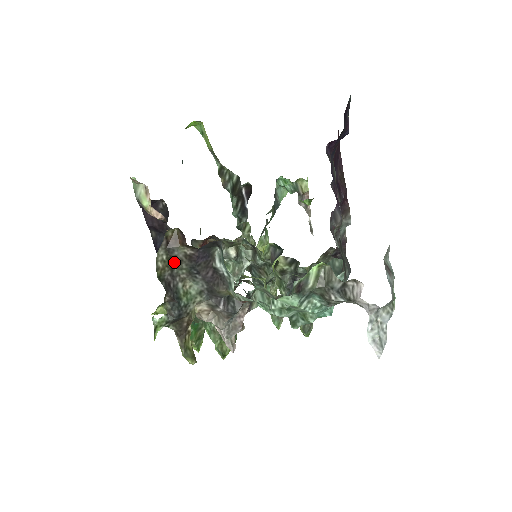
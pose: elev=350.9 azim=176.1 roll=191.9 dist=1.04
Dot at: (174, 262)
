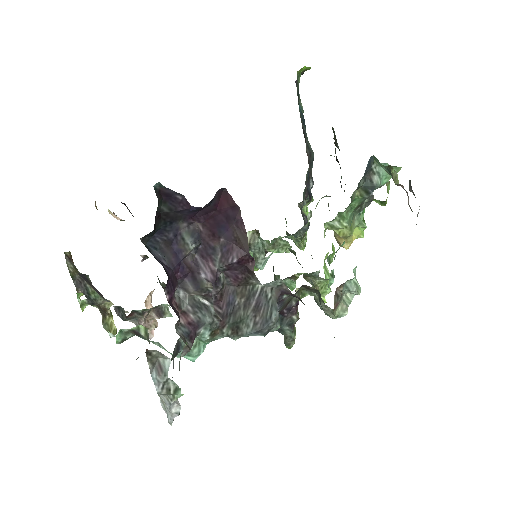
Dot at: occluded
